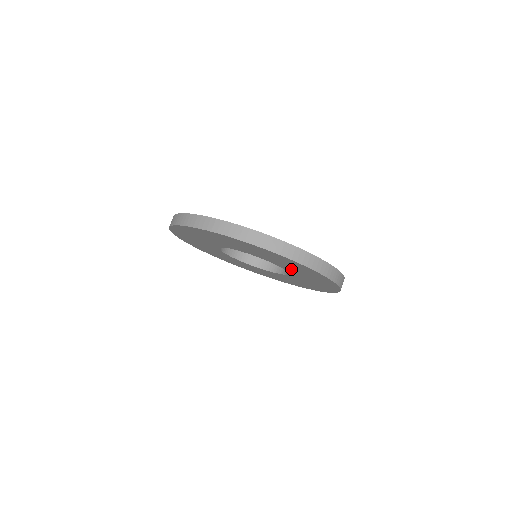
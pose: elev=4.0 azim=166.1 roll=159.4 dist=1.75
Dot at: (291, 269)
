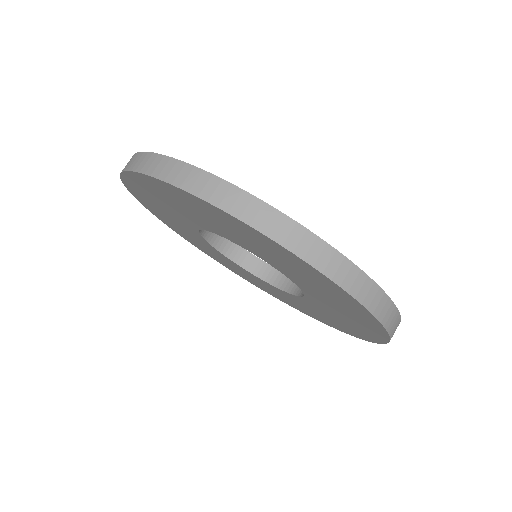
Dot at: (220, 229)
